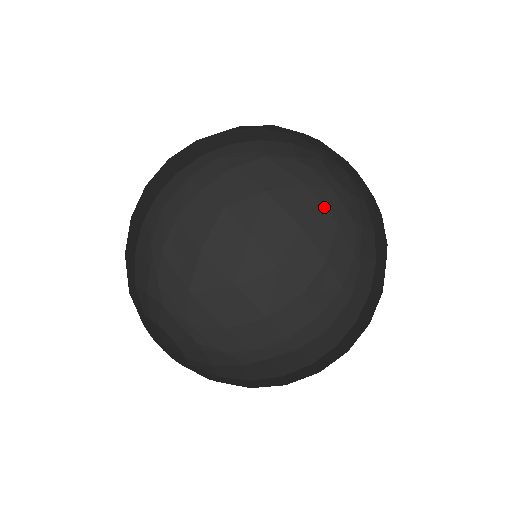
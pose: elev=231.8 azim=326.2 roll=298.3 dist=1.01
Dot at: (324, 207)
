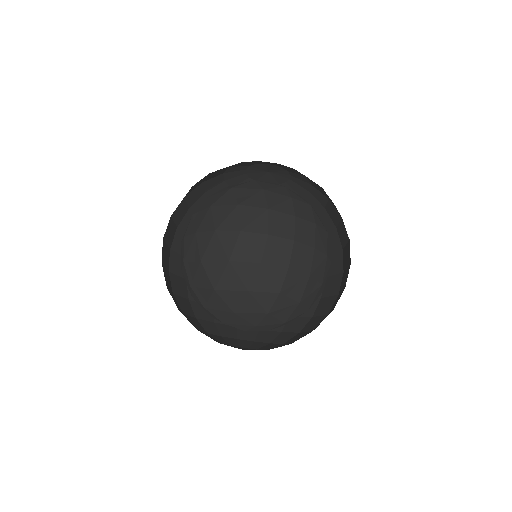
Dot at: (249, 189)
